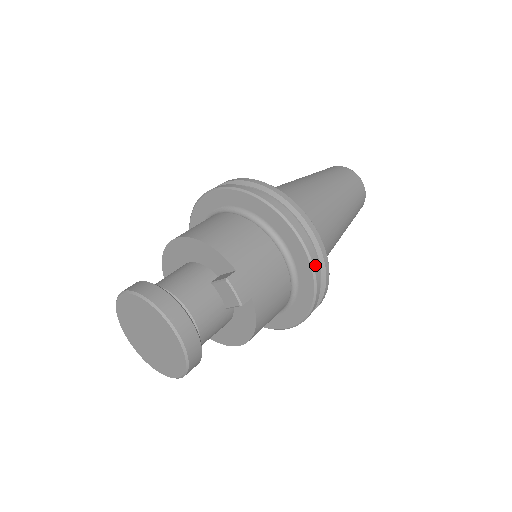
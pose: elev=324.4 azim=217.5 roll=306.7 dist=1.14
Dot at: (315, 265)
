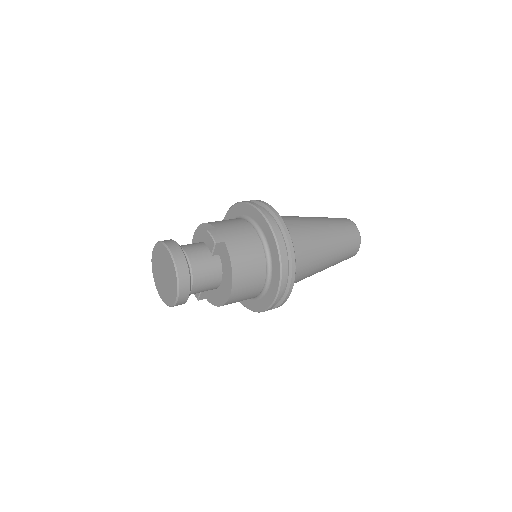
Dot at: (273, 227)
